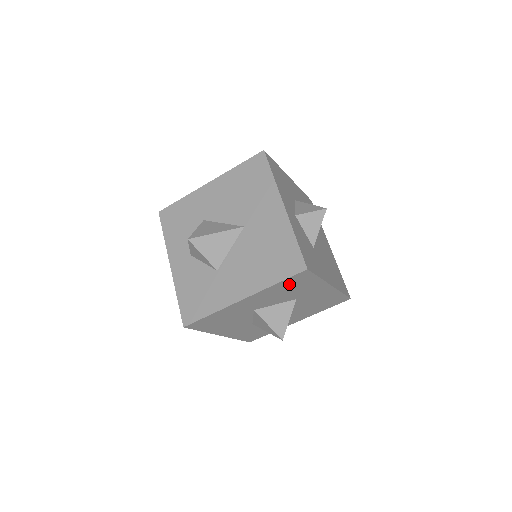
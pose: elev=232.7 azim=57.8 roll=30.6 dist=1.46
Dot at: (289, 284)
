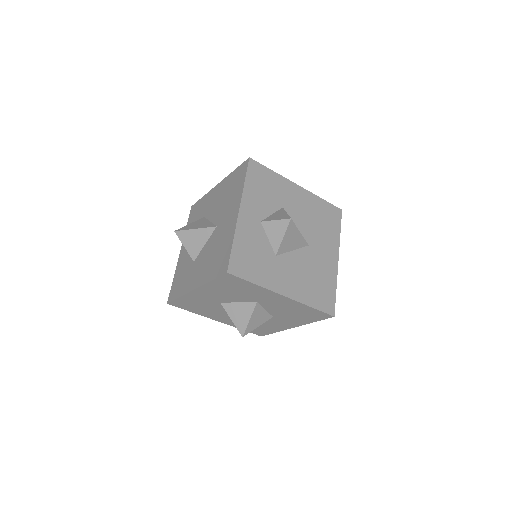
Dot at: (227, 284)
